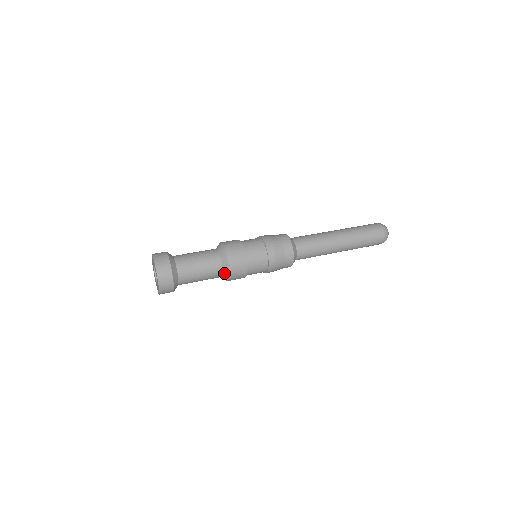
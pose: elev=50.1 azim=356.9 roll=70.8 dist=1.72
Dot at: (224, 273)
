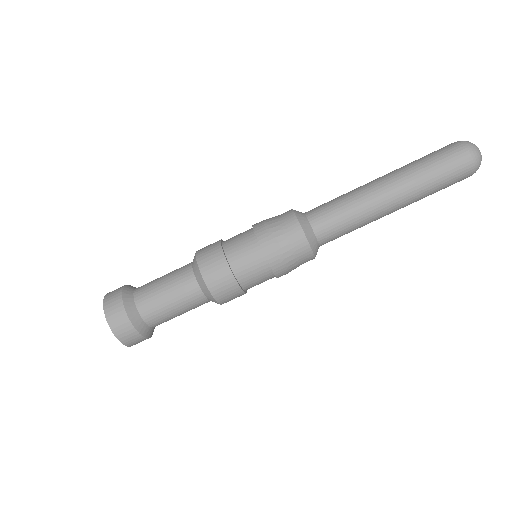
Dot at: occluded
